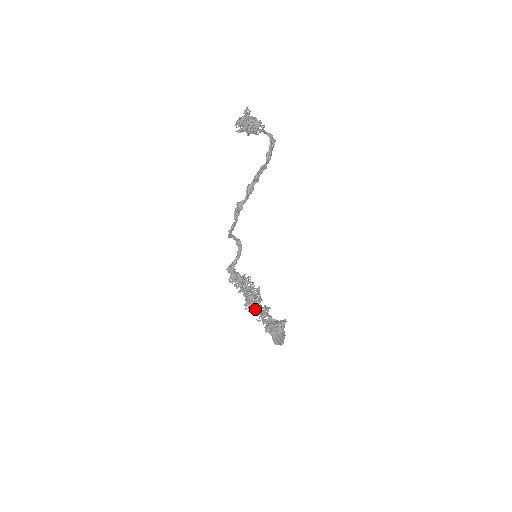
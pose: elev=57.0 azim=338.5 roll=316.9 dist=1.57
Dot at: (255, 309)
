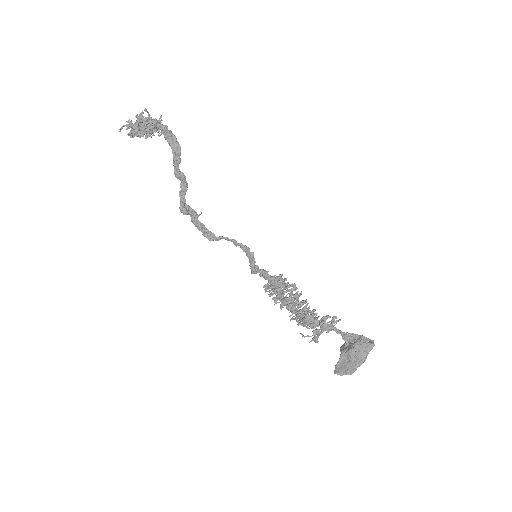
Dot at: (296, 321)
